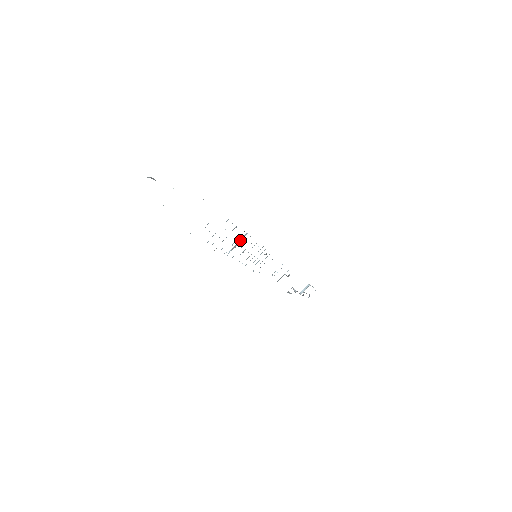
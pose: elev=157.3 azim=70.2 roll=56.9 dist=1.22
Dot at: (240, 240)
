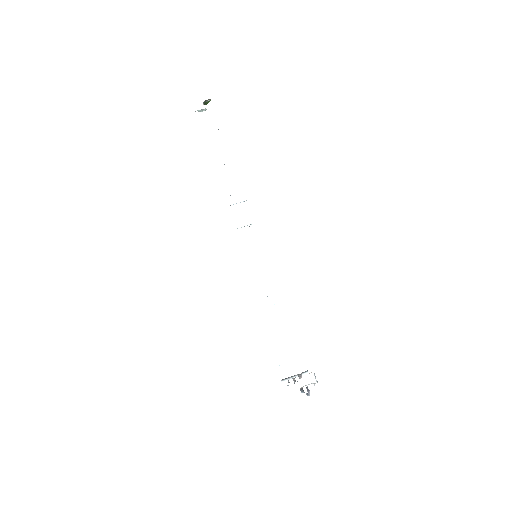
Dot at: occluded
